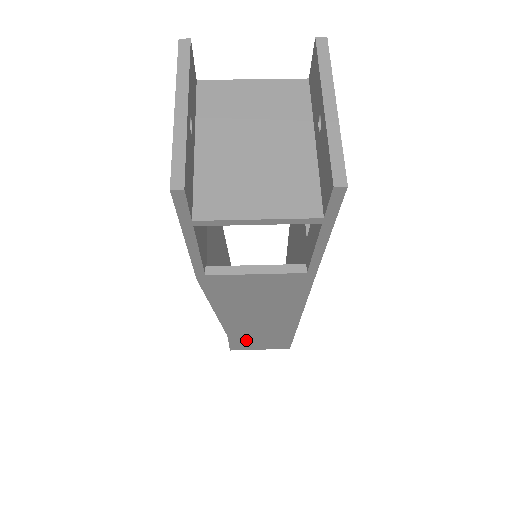
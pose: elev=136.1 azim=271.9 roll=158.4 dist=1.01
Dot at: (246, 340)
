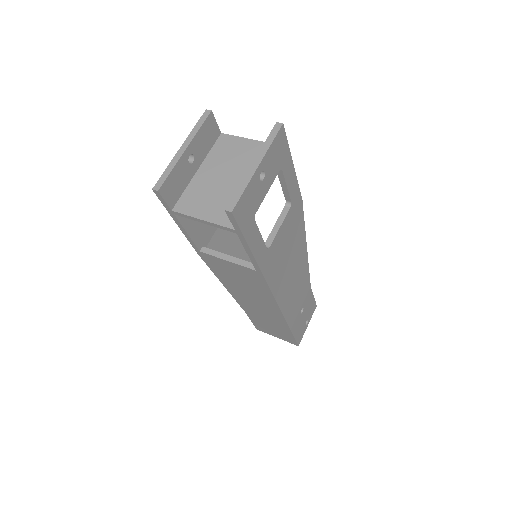
Dot at: (261, 322)
